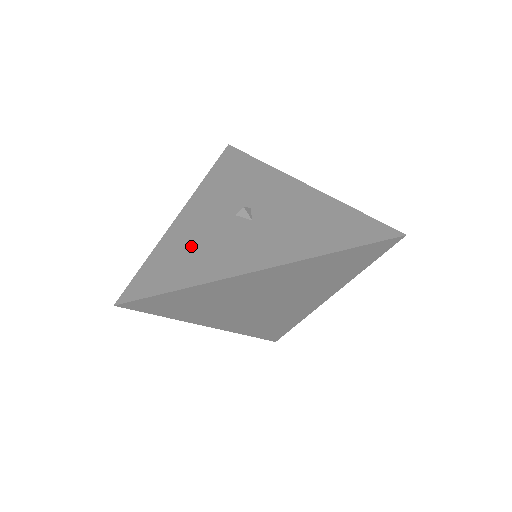
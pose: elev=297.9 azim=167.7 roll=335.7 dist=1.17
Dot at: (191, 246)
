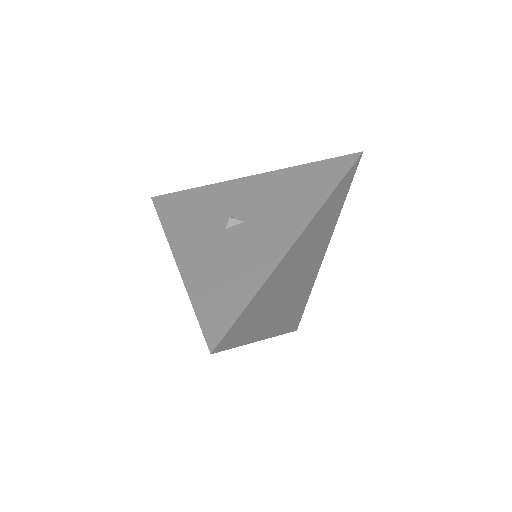
Dot at: (219, 271)
